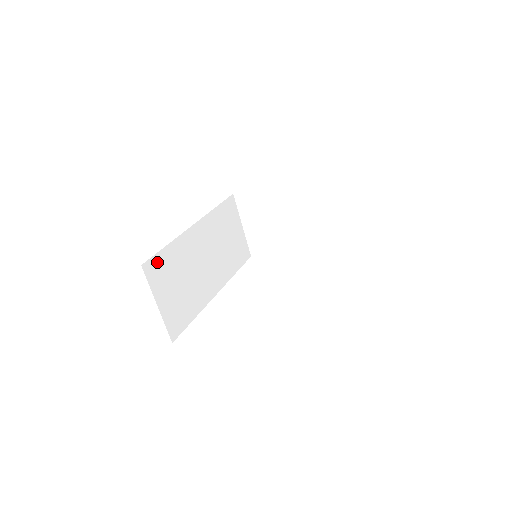
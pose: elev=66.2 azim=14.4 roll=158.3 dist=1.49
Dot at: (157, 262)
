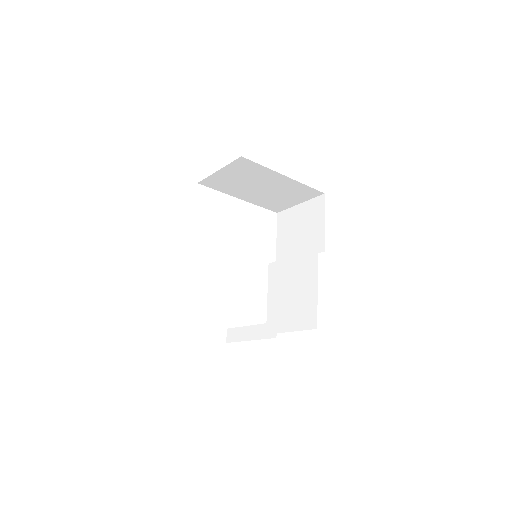
Dot at: occluded
